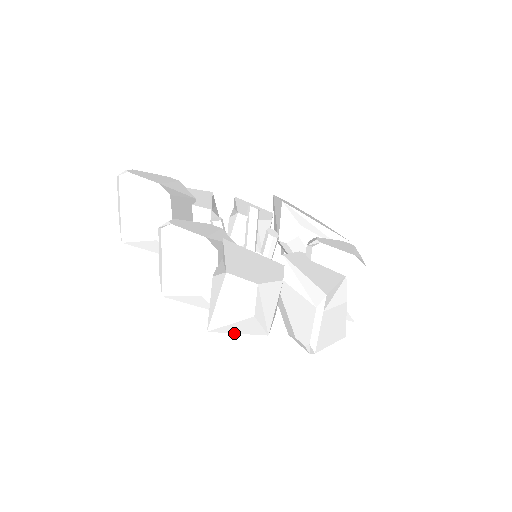
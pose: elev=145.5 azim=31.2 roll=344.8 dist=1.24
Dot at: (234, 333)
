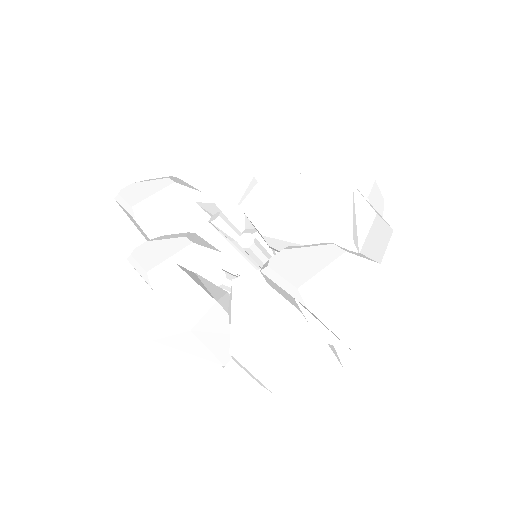
Dot at: occluded
